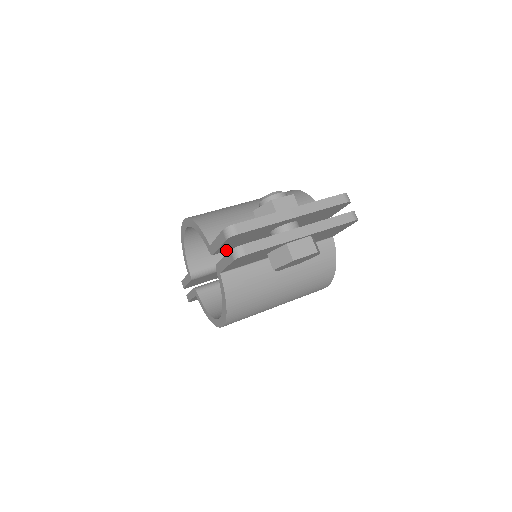
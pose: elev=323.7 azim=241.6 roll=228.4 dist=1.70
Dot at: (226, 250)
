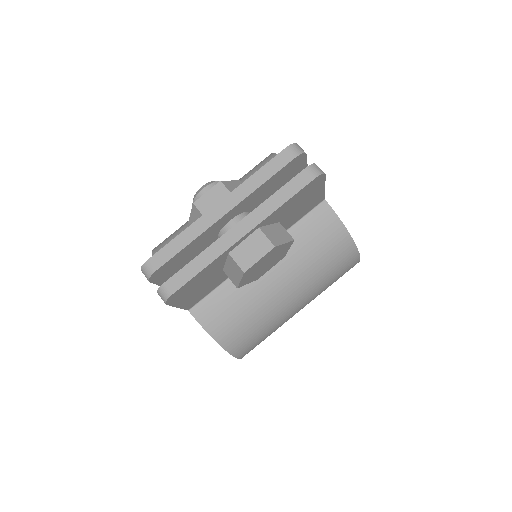
Dot at: occluded
